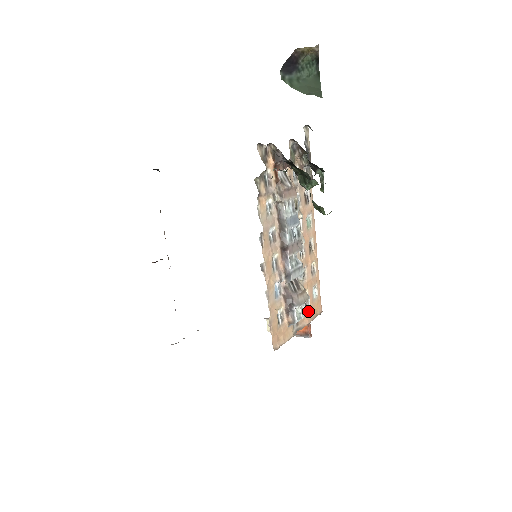
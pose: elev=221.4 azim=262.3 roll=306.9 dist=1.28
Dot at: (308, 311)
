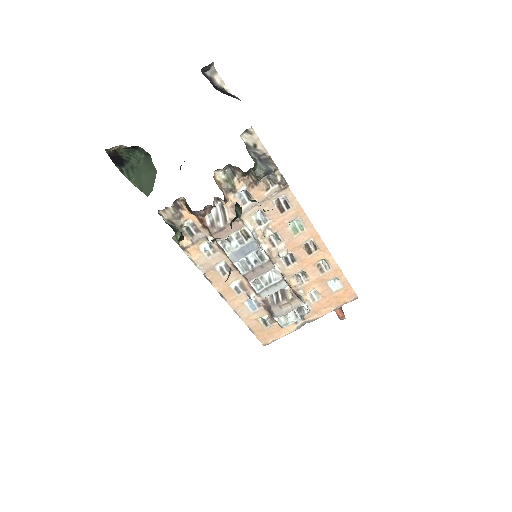
Dot at: (303, 315)
